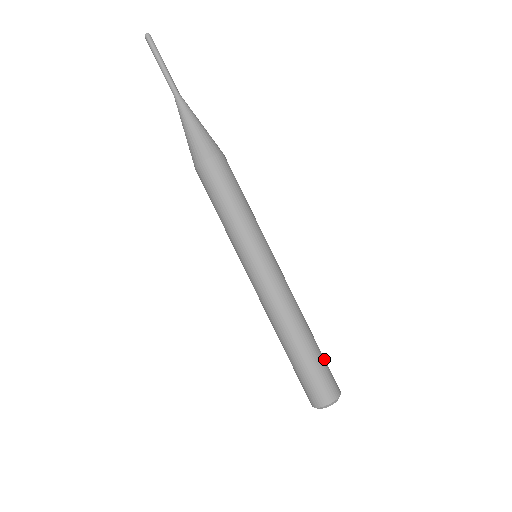
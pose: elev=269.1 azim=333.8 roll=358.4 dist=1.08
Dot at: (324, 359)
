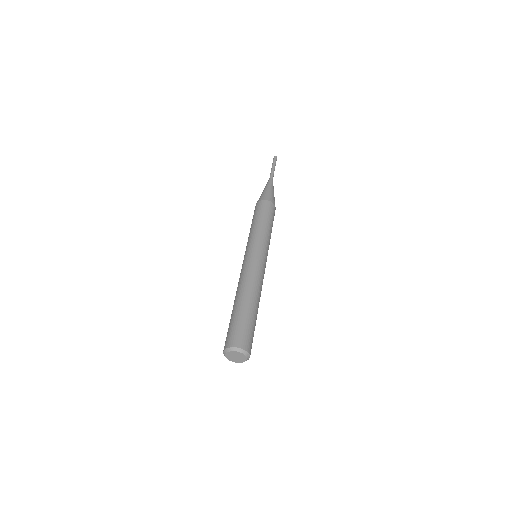
Dot at: (254, 328)
